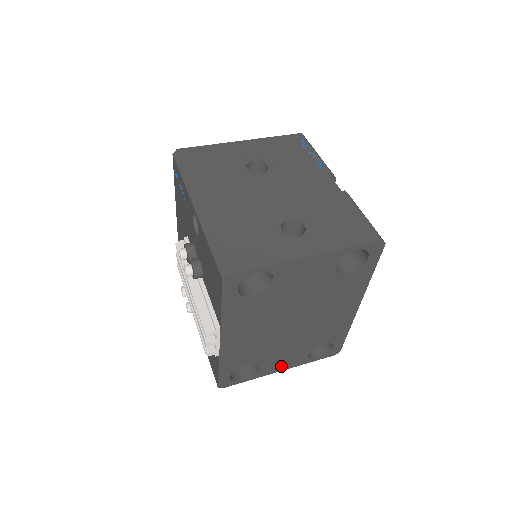
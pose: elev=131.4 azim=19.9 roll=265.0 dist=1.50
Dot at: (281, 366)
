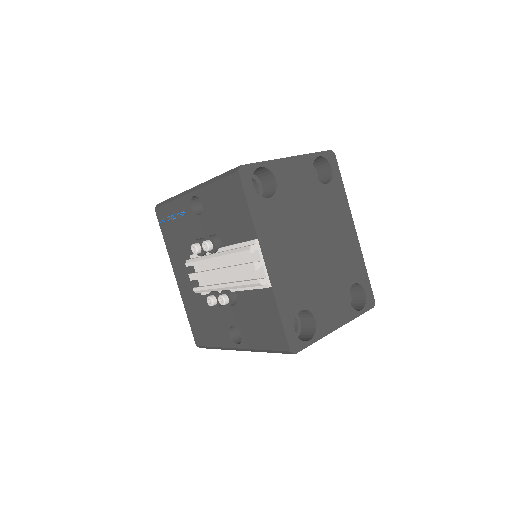
Dot at: (334, 319)
